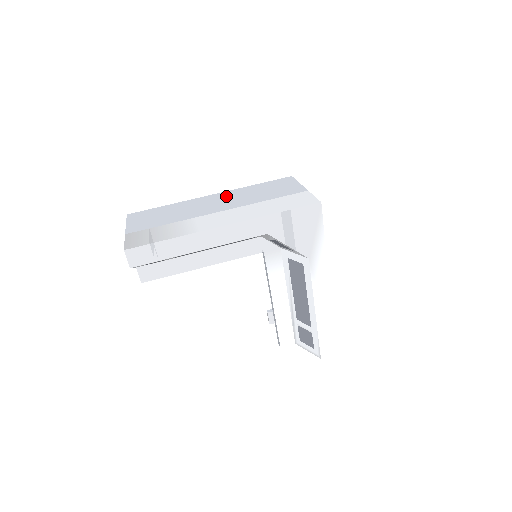
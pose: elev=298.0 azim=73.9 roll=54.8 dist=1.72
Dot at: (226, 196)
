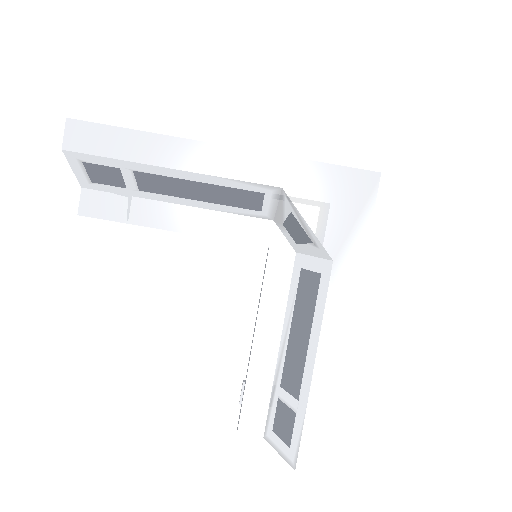
Dot at: occluded
